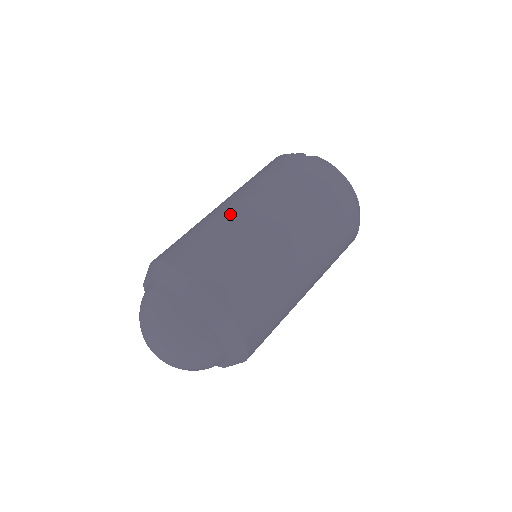
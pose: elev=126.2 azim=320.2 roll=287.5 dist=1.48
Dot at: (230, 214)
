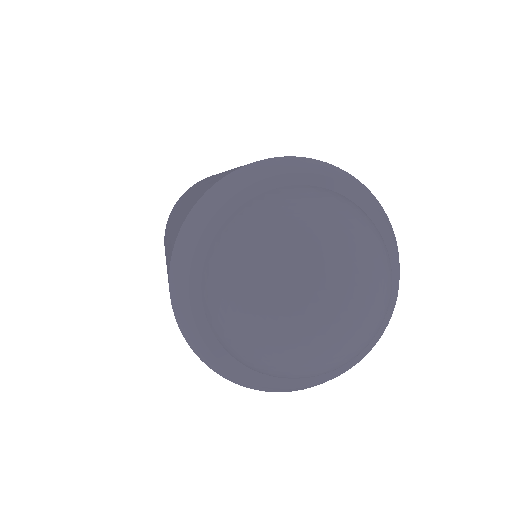
Dot at: occluded
